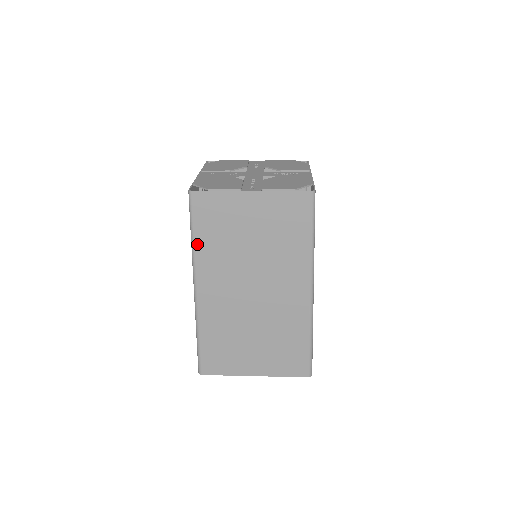
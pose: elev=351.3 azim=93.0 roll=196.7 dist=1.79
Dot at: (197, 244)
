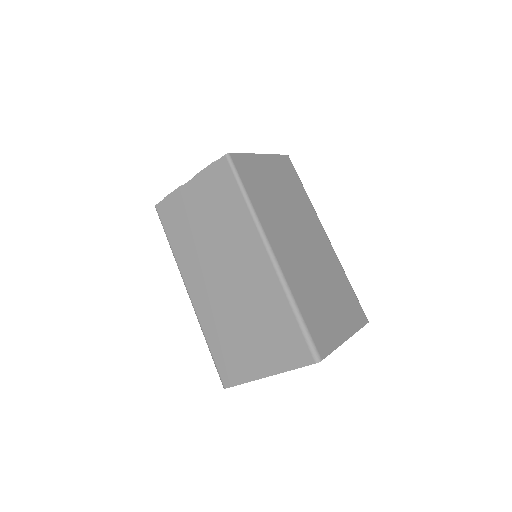
Dot at: (174, 249)
